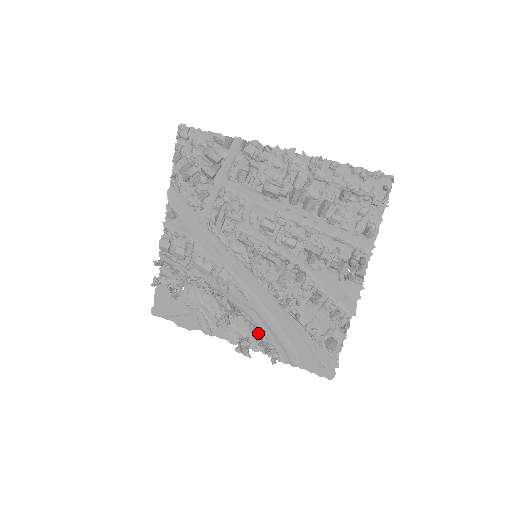
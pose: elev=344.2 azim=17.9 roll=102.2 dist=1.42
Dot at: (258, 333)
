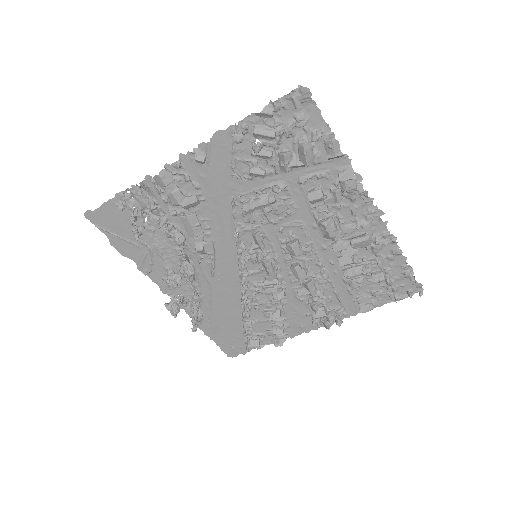
Dot at: (199, 305)
